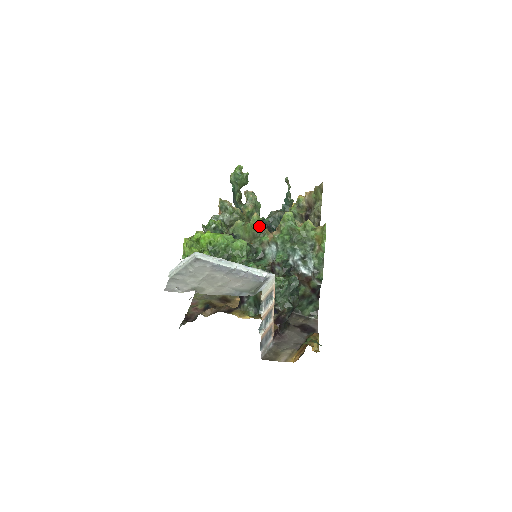
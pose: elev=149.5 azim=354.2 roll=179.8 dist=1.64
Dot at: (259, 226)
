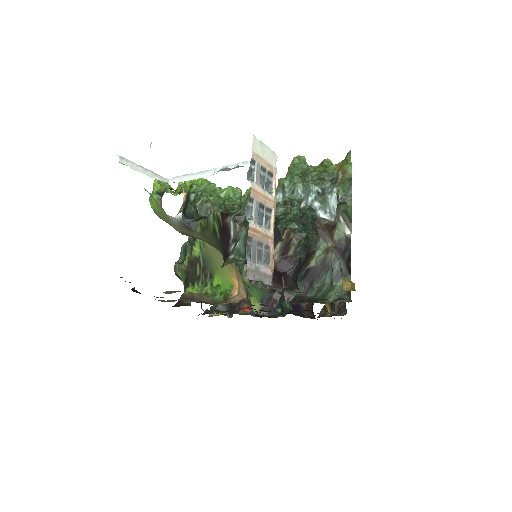
Dot at: occluded
